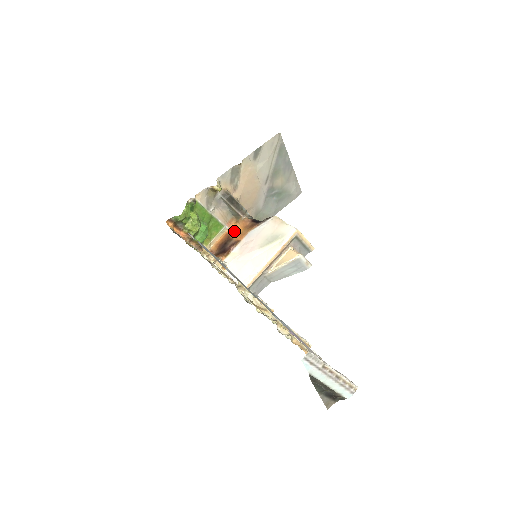
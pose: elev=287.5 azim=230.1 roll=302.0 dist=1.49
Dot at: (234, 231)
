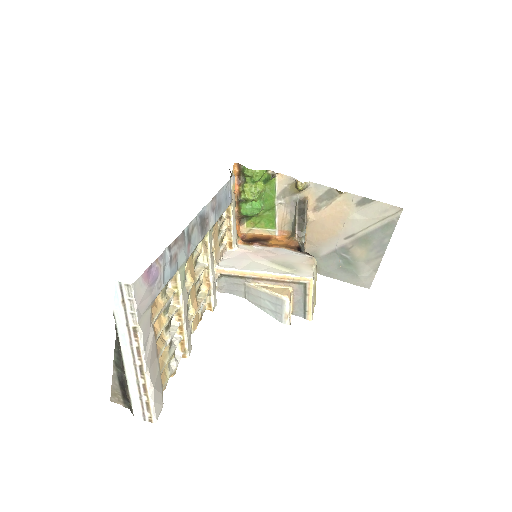
Dot at: (277, 240)
